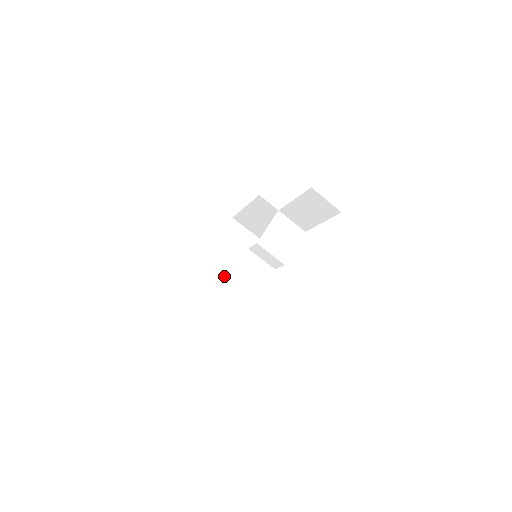
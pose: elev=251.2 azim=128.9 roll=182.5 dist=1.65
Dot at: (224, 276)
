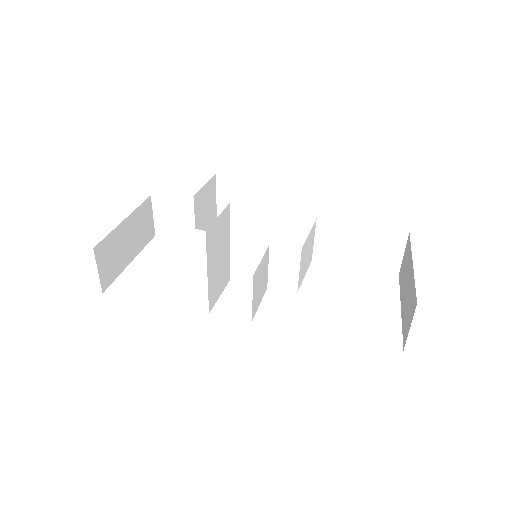
Dot at: (213, 260)
